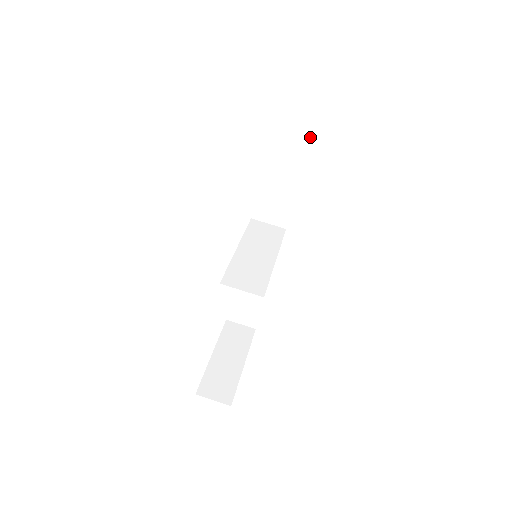
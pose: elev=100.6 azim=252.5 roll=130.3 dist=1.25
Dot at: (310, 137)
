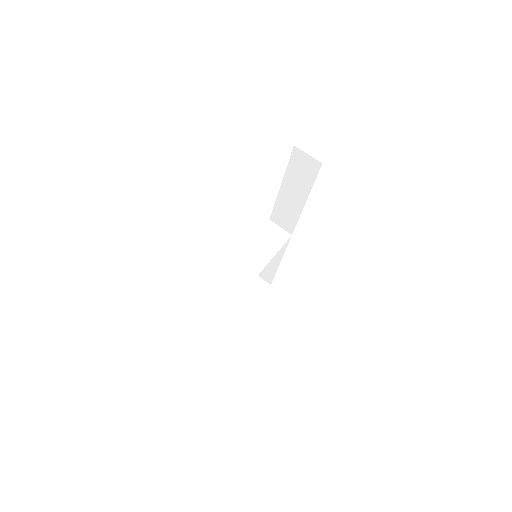
Dot at: (310, 186)
